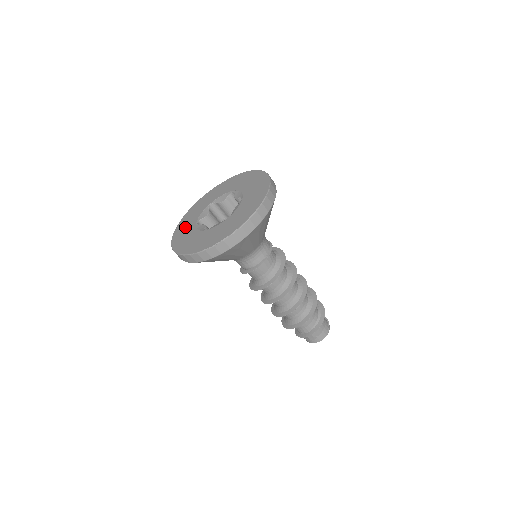
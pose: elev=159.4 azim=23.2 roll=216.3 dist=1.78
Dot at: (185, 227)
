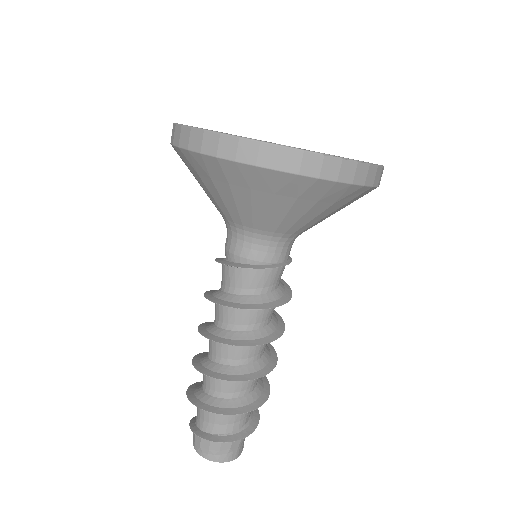
Dot at: occluded
